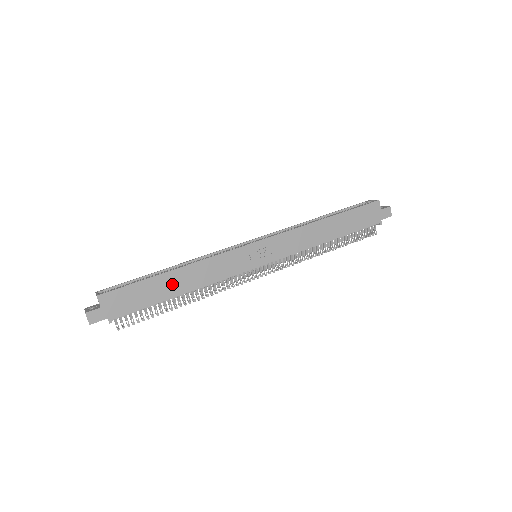
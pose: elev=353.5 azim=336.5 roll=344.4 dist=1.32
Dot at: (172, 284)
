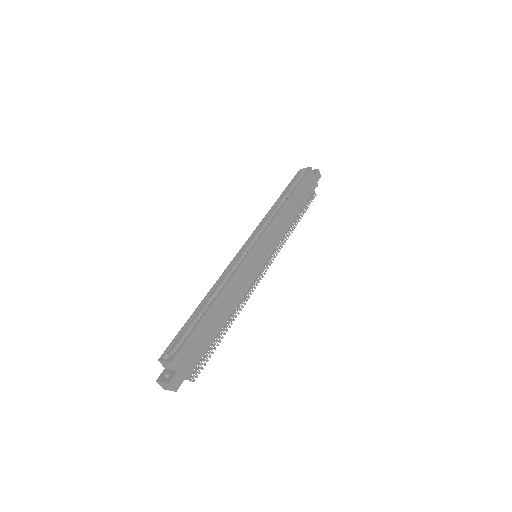
Dot at: (218, 315)
